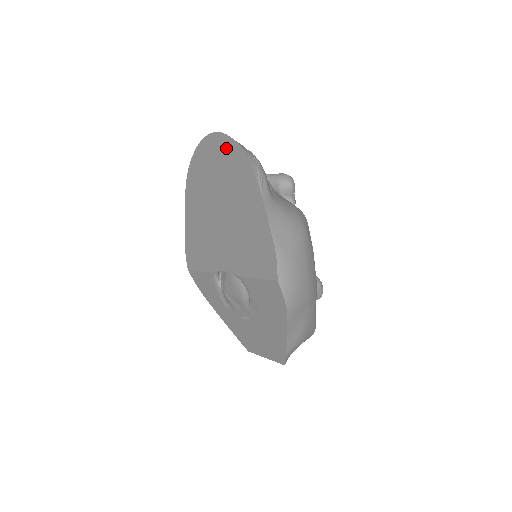
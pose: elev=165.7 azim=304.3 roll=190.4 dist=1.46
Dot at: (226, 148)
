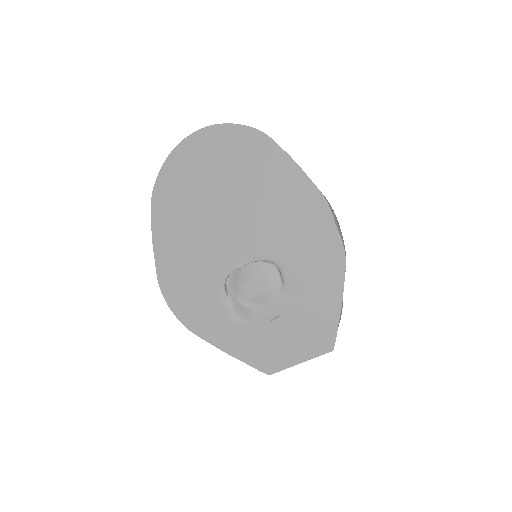
Dot at: (222, 136)
